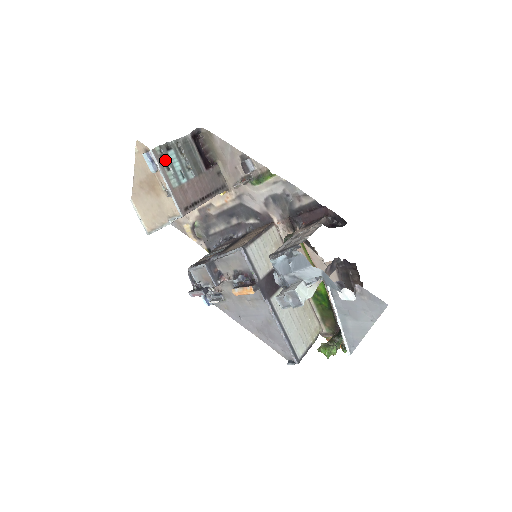
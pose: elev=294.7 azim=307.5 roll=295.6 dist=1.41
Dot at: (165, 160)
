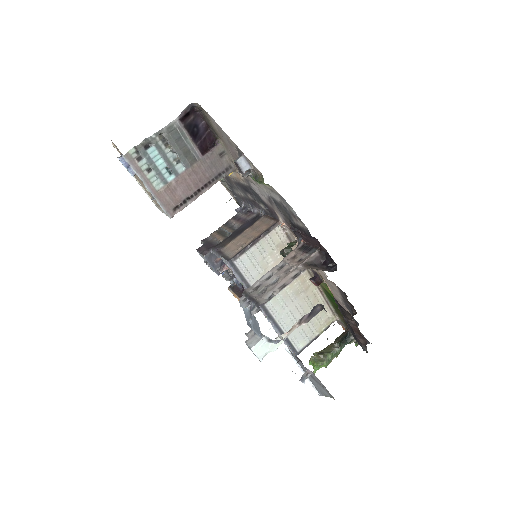
Dot at: (144, 161)
